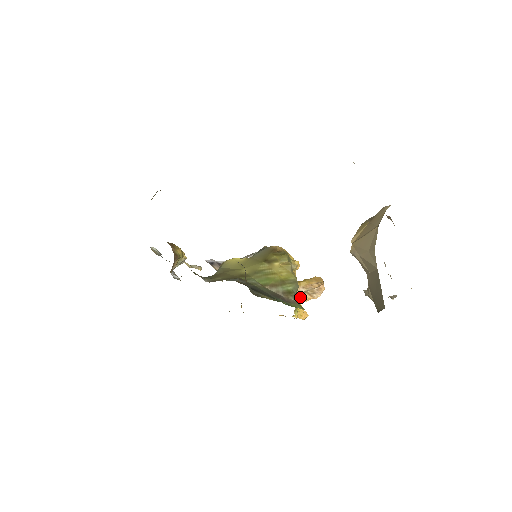
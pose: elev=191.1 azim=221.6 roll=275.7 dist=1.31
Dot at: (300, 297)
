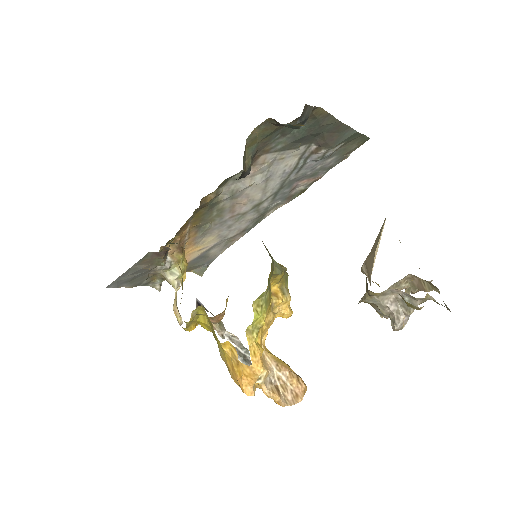
Dot at: (266, 367)
